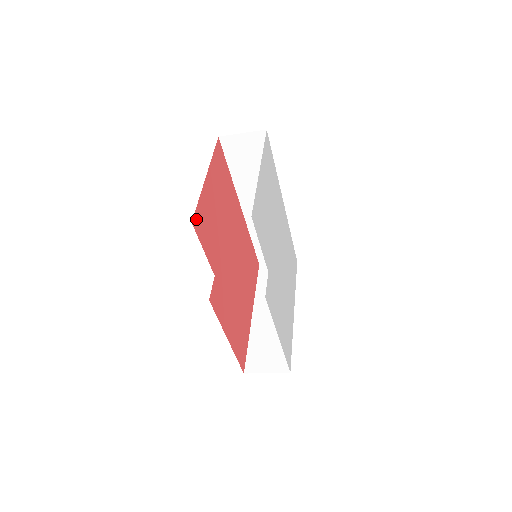
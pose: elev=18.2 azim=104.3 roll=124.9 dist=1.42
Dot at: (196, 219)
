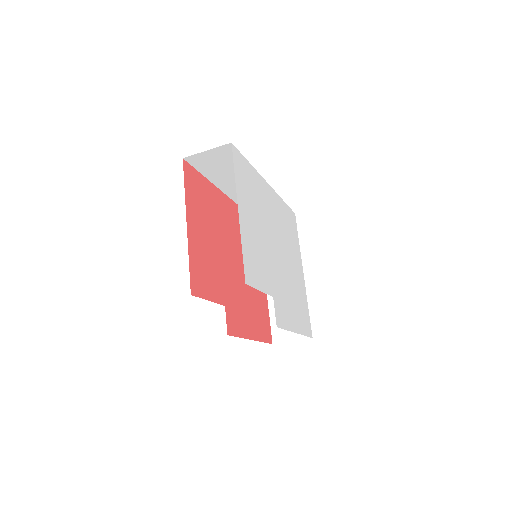
Dot at: (193, 284)
